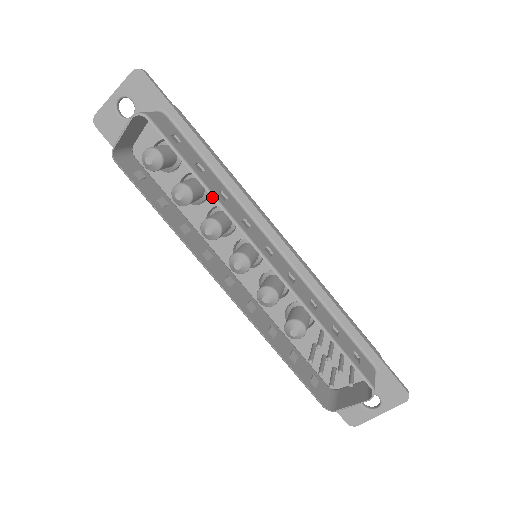
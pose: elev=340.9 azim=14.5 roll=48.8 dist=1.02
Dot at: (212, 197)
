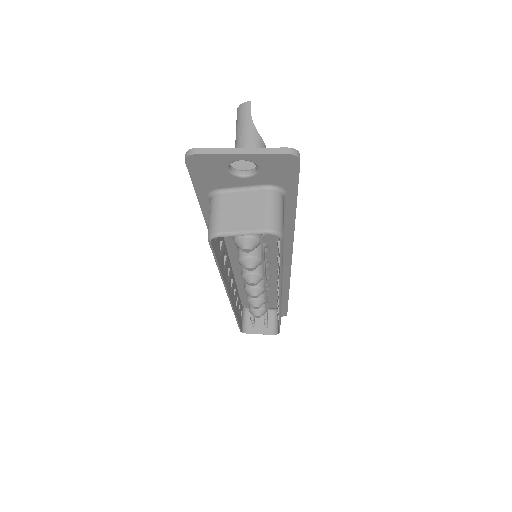
Dot at: (280, 279)
